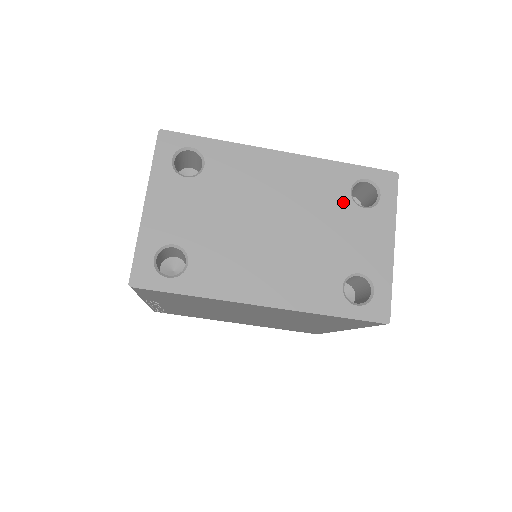
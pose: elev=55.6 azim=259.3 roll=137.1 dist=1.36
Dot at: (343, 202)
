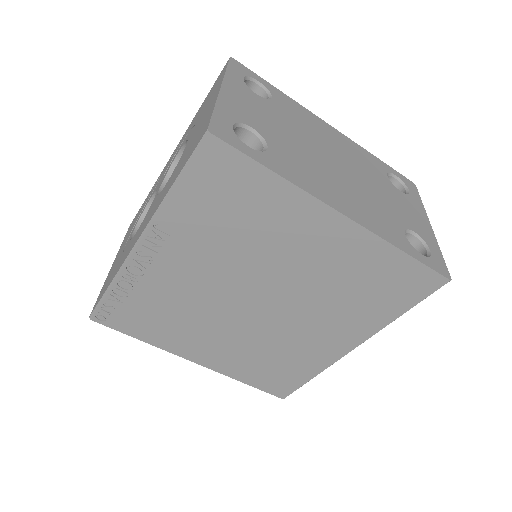
Dot at: (385, 179)
